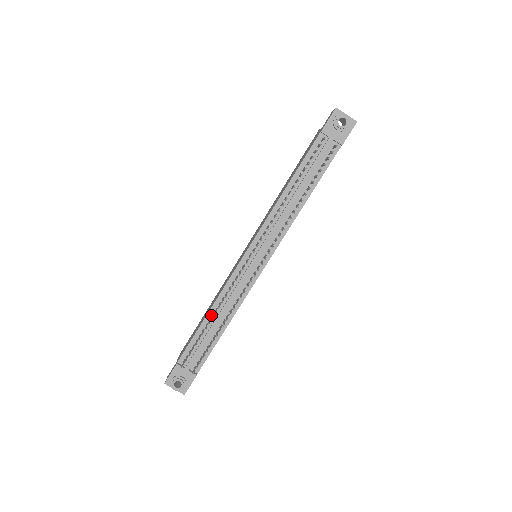
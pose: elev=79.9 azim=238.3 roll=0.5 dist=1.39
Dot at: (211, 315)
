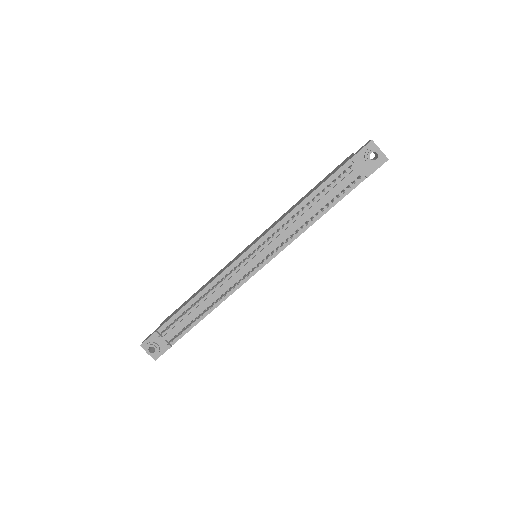
Dot at: (199, 298)
